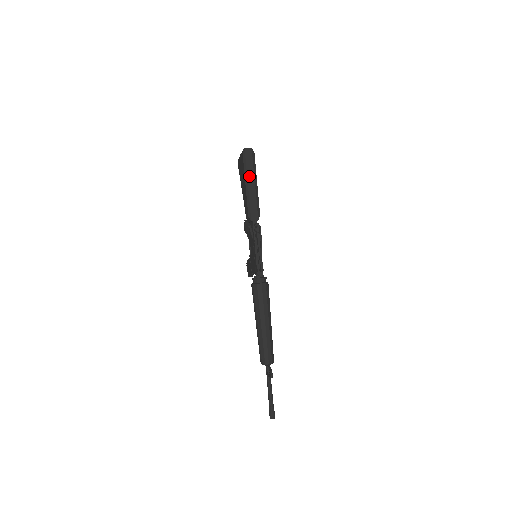
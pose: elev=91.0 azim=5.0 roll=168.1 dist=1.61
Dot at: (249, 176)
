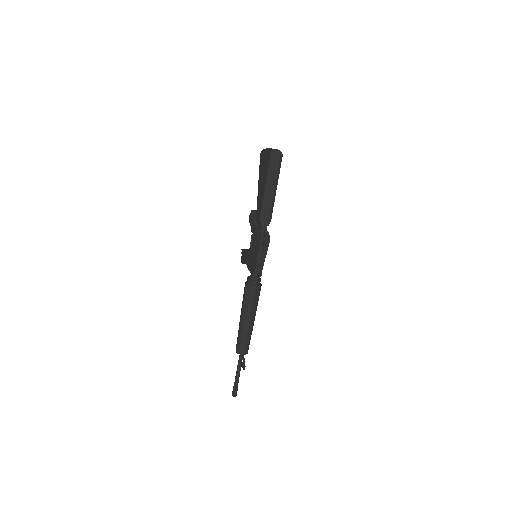
Dot at: (271, 180)
